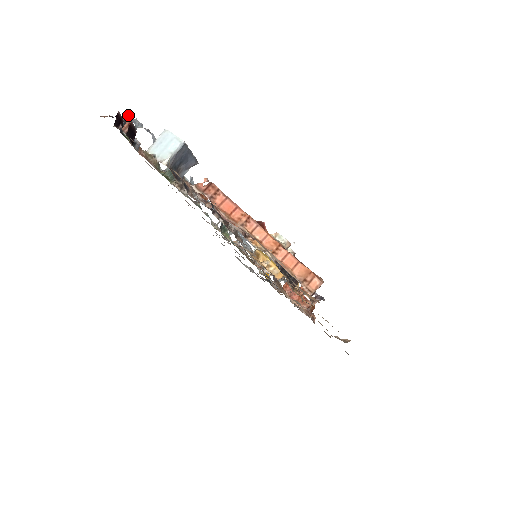
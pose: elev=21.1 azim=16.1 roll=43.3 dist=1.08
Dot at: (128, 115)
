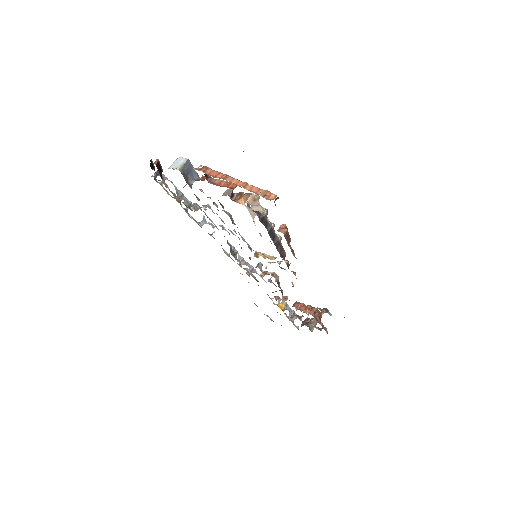
Dot at: (158, 171)
